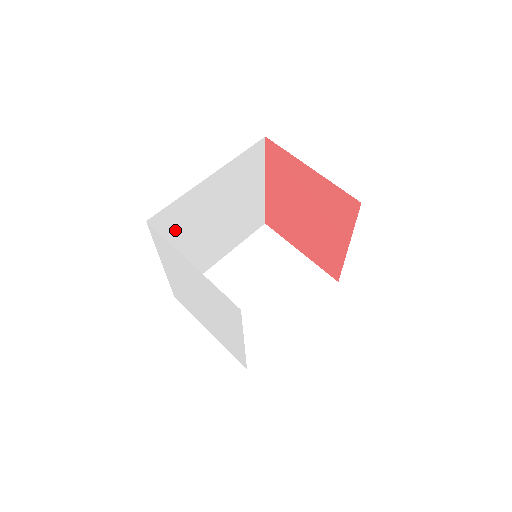
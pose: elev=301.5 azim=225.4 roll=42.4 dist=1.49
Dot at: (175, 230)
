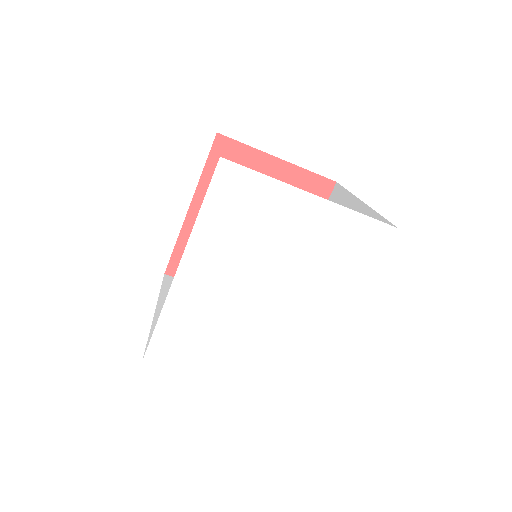
Dot at: occluded
